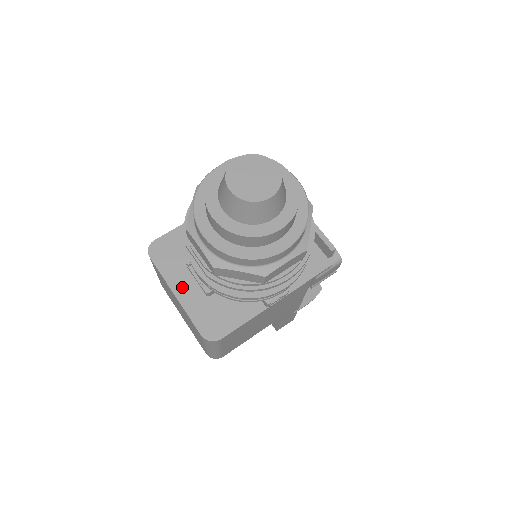
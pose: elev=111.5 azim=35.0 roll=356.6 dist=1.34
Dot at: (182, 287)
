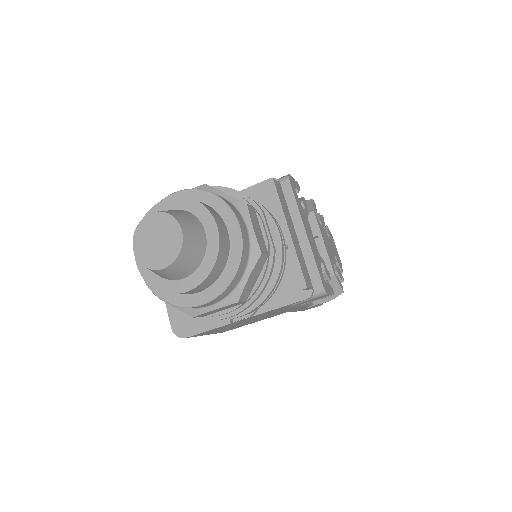
Dot at: occluded
